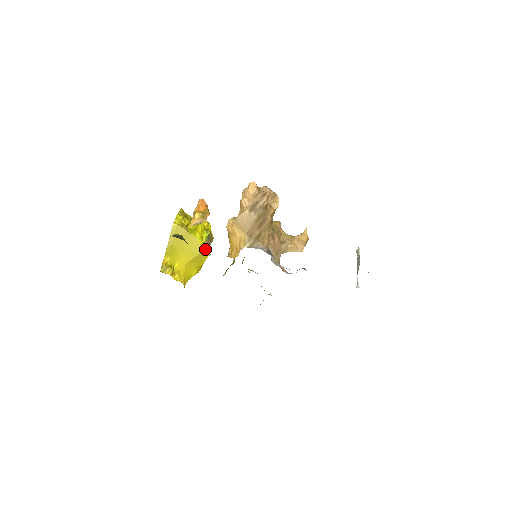
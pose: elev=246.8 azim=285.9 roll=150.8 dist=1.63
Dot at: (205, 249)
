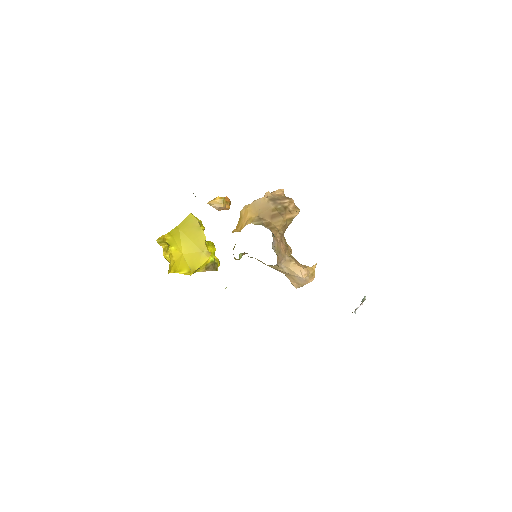
Dot at: (205, 269)
